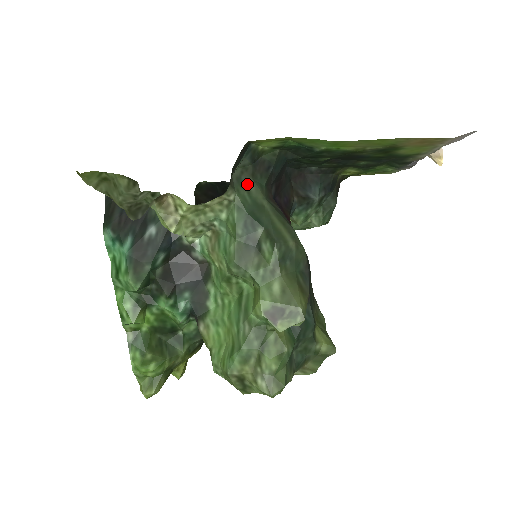
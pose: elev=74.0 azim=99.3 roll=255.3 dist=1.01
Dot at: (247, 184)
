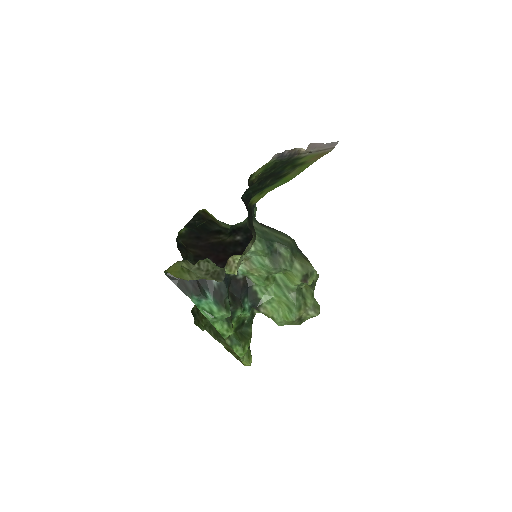
Dot at: (253, 225)
